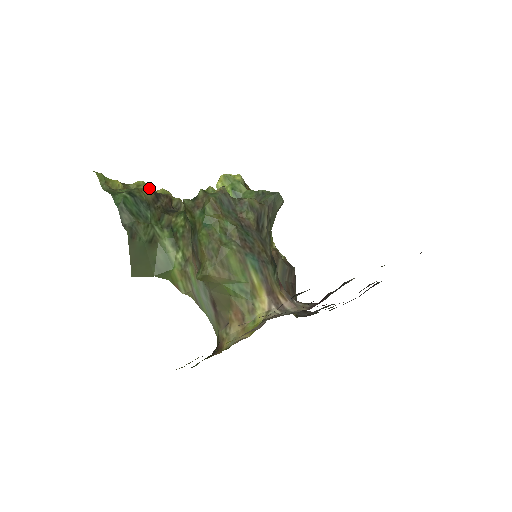
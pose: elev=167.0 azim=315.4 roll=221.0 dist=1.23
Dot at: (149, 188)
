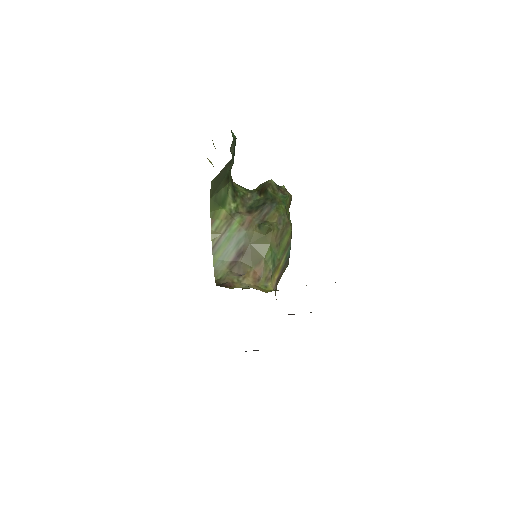
Dot at: occluded
